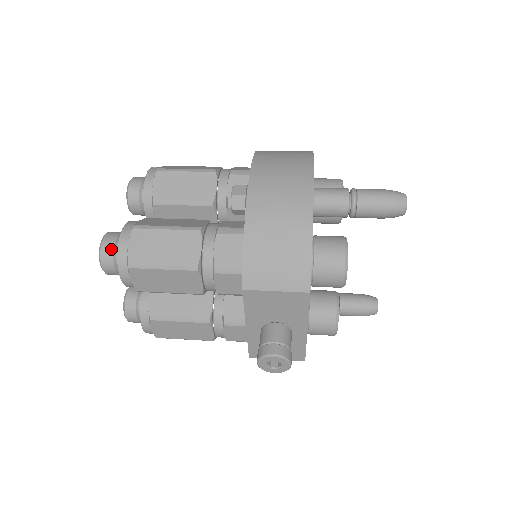
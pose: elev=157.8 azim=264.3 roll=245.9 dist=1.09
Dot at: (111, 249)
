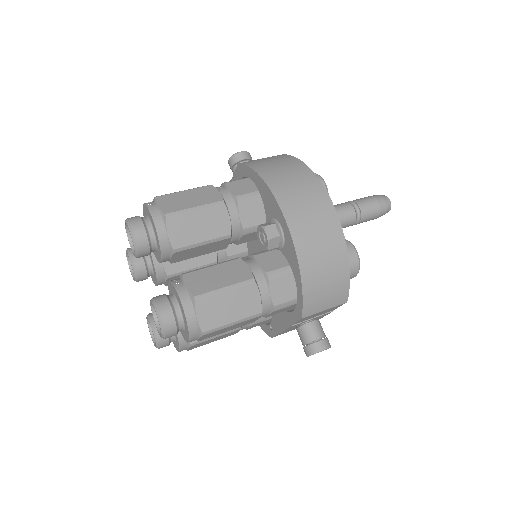
Dot at: (173, 322)
